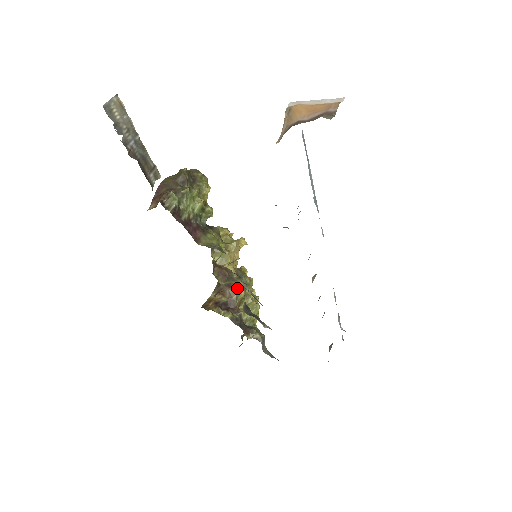
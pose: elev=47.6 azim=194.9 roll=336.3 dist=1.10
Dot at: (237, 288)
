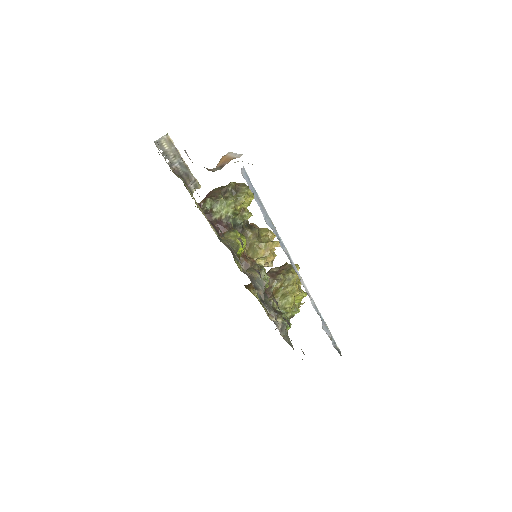
Dot at: (276, 279)
